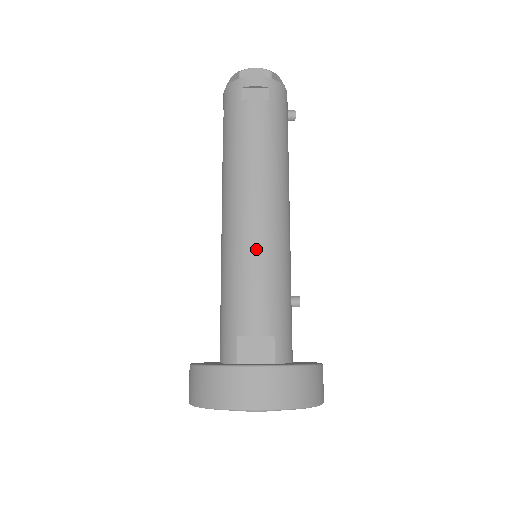
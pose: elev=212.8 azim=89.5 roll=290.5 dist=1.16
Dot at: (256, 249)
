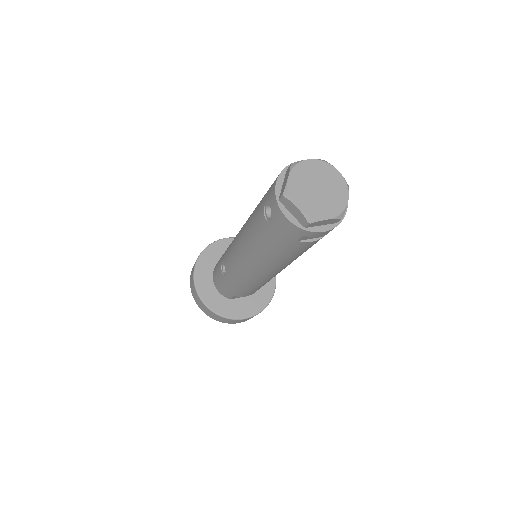
Dot at: occluded
